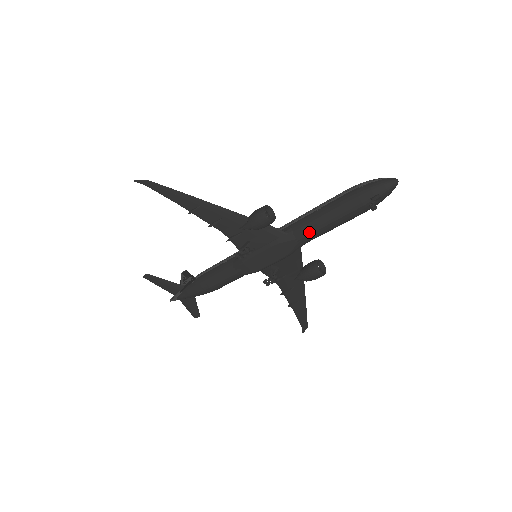
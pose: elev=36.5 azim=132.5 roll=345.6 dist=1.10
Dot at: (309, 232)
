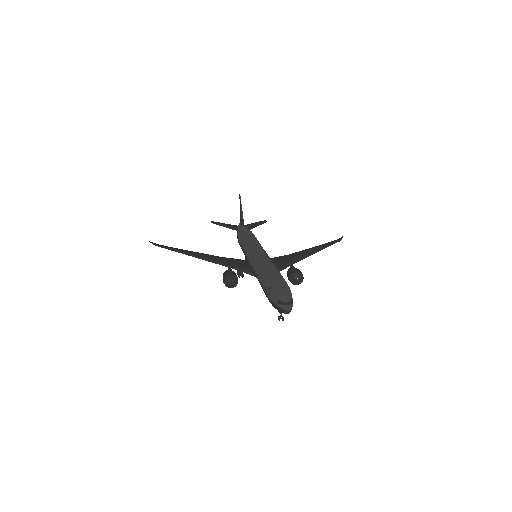
Dot at: occluded
